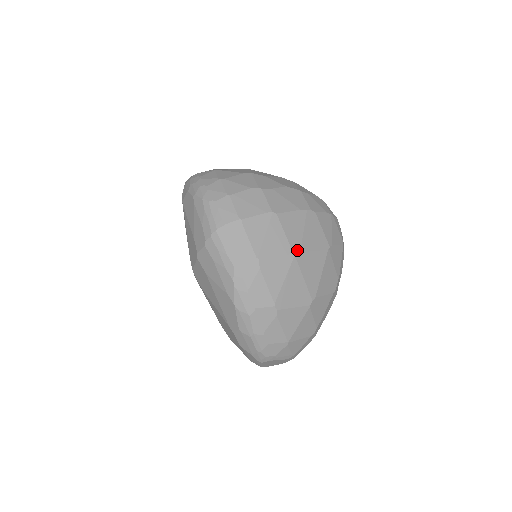
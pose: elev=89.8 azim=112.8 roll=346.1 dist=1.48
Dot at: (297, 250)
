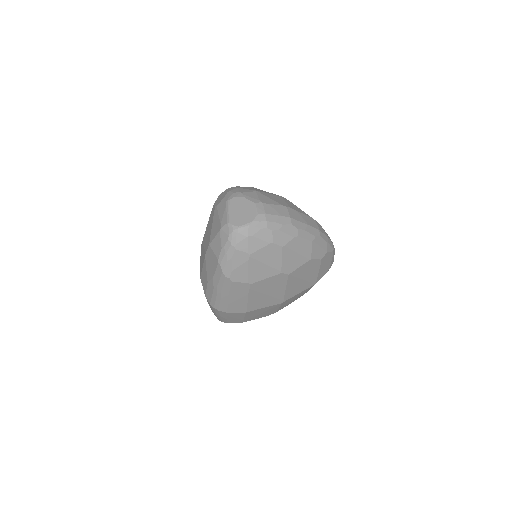
Dot at: occluded
